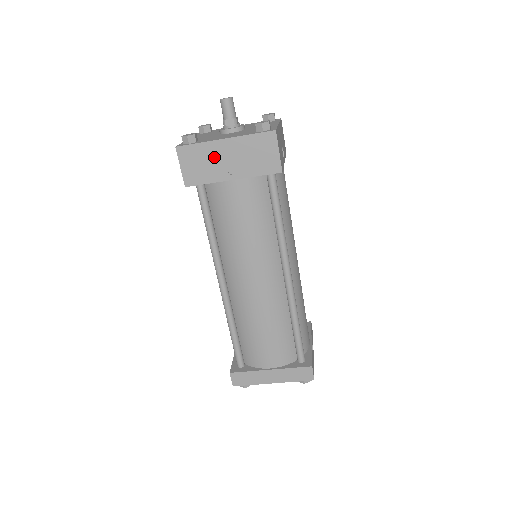
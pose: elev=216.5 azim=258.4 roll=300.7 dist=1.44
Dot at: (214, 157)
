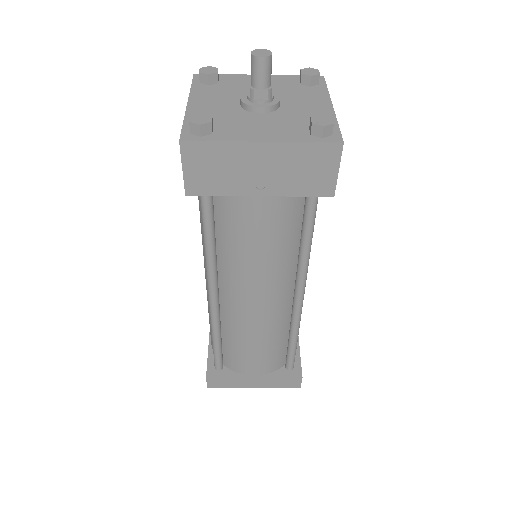
Dot at: (239, 164)
